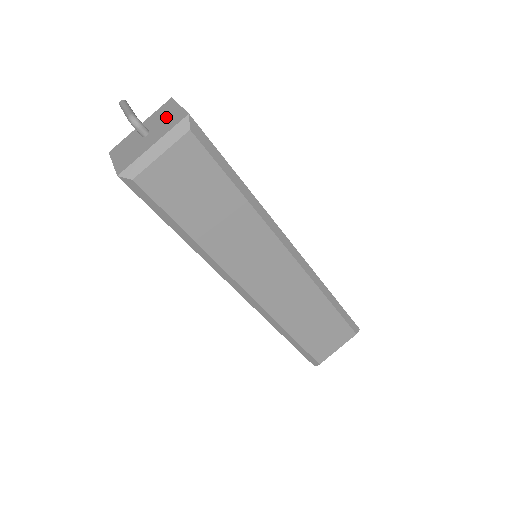
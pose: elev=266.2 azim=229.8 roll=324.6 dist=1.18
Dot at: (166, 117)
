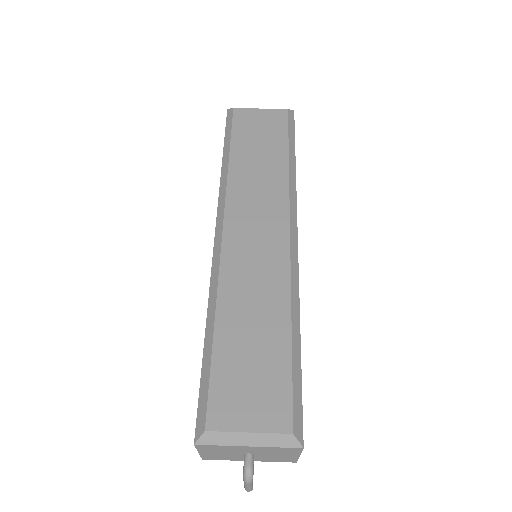
Dot at: occluded
